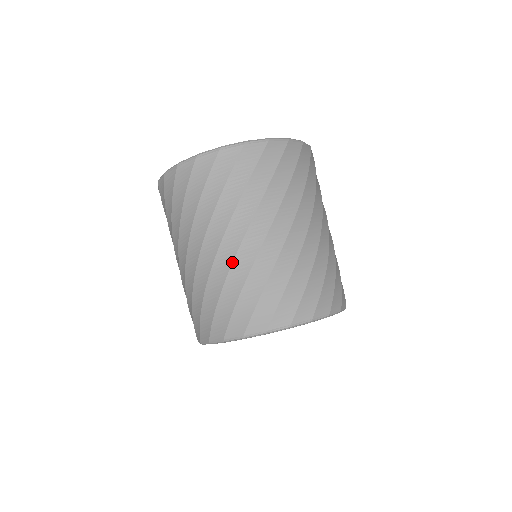
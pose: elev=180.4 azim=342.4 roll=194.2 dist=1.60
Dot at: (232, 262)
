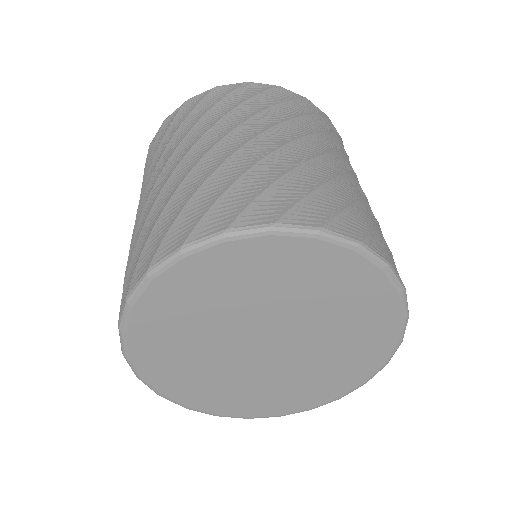
Dot at: (132, 237)
